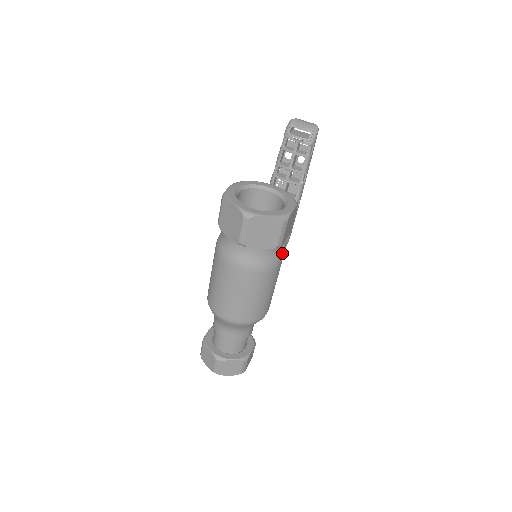
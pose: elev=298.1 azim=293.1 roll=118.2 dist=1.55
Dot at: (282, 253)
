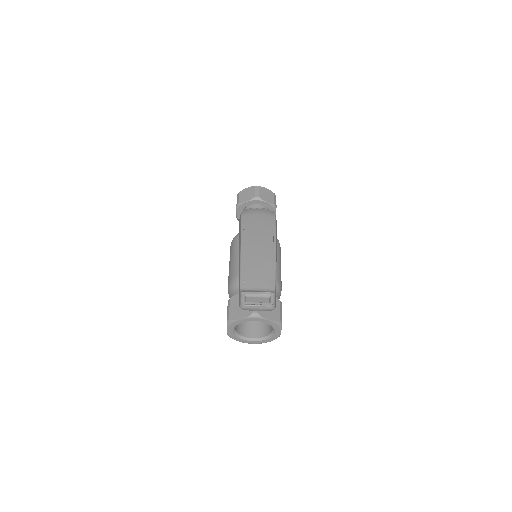
Dot at: (280, 295)
